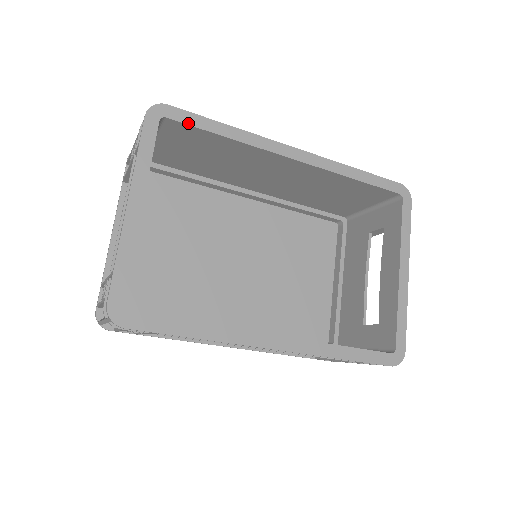
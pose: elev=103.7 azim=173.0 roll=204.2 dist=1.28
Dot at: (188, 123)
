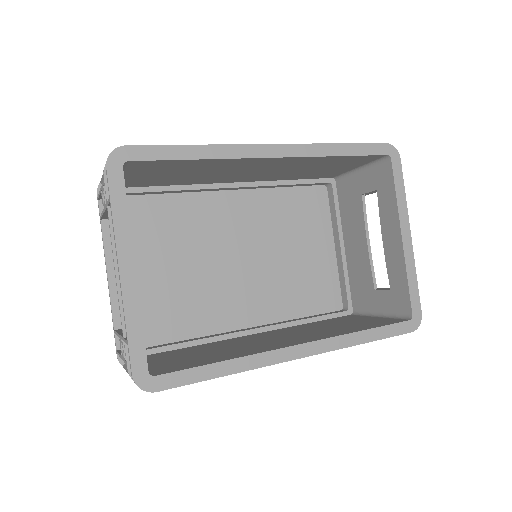
Dot at: (153, 159)
